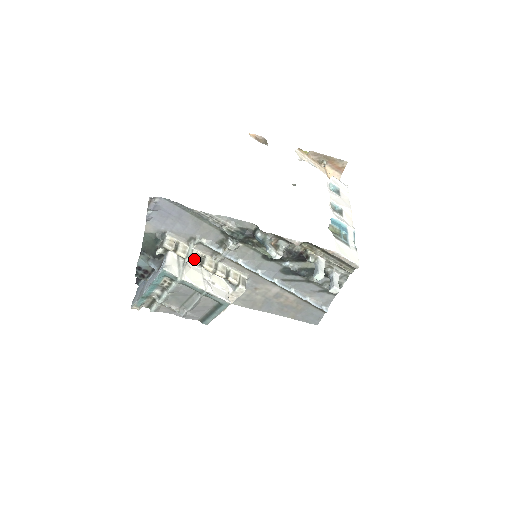
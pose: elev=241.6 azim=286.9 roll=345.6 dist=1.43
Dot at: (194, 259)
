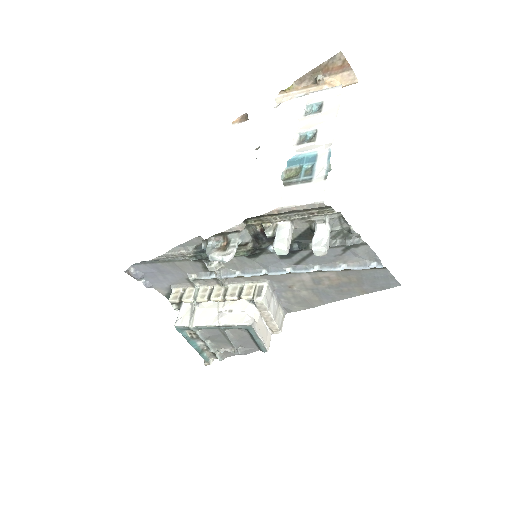
Dot at: (199, 299)
